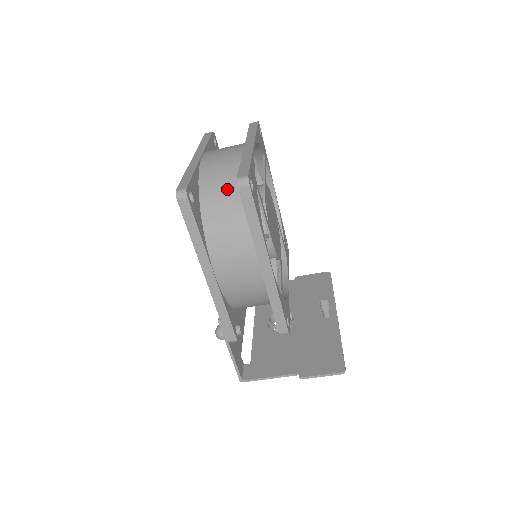
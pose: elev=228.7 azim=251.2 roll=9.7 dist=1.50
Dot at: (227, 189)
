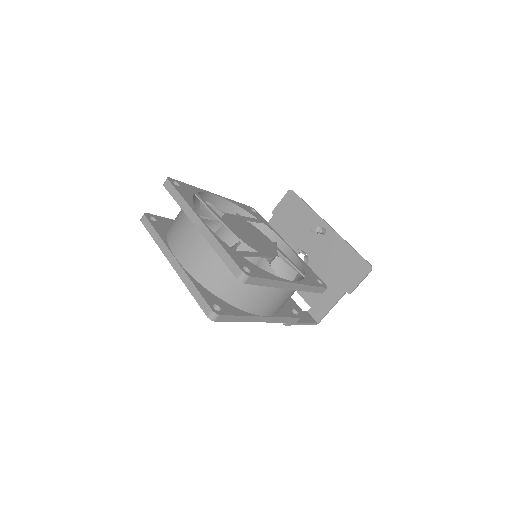
Dot at: (225, 274)
